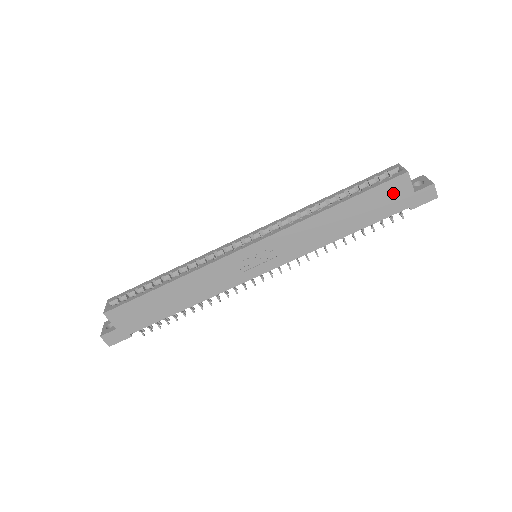
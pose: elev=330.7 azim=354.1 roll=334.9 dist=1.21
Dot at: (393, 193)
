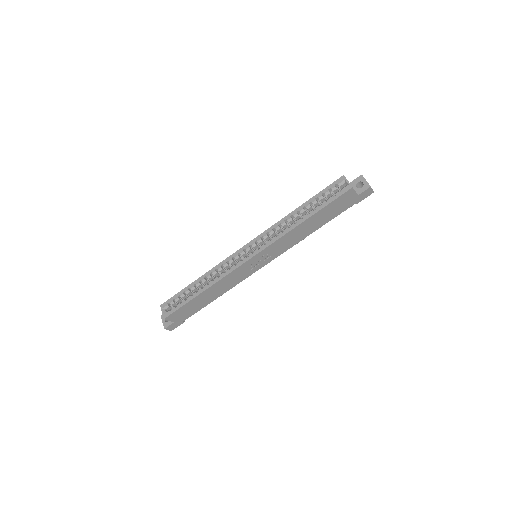
Dot at: (344, 201)
